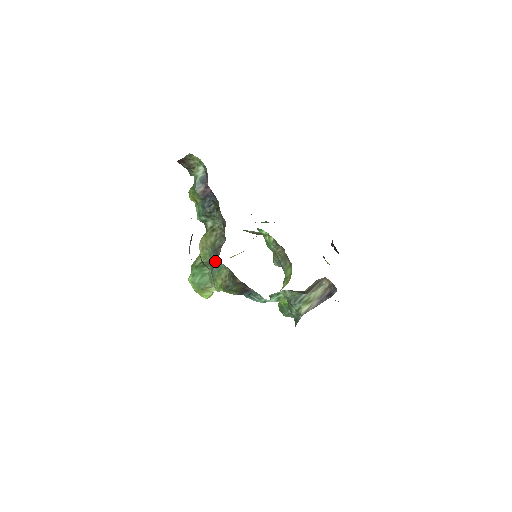
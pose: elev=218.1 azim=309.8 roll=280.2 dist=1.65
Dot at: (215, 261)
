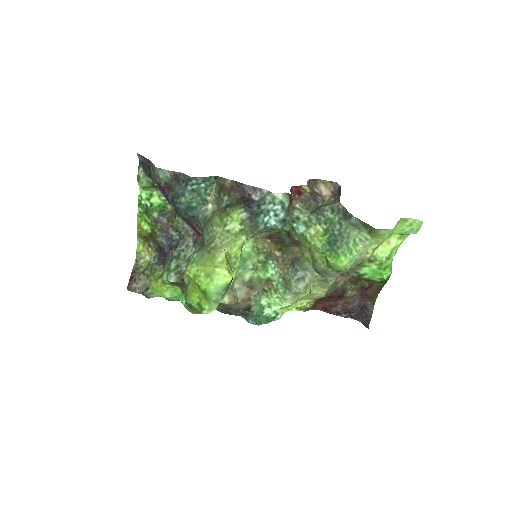
Dot at: (203, 238)
